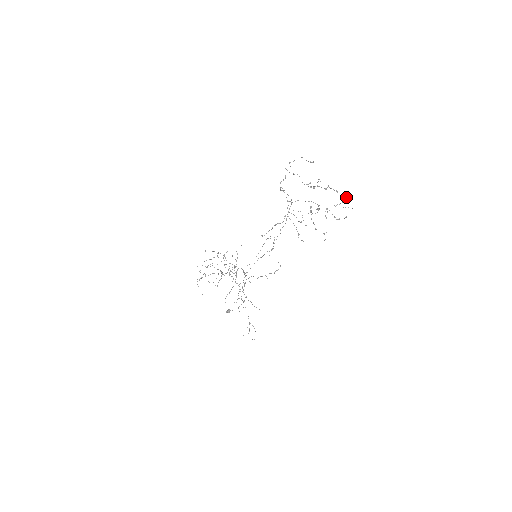
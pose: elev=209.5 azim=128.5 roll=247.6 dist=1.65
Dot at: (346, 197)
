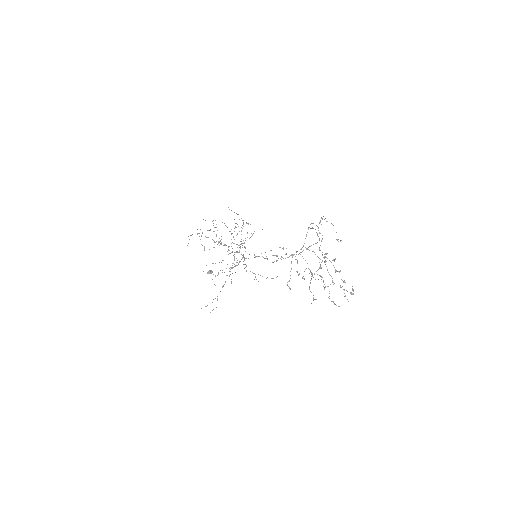
Dot at: (350, 292)
